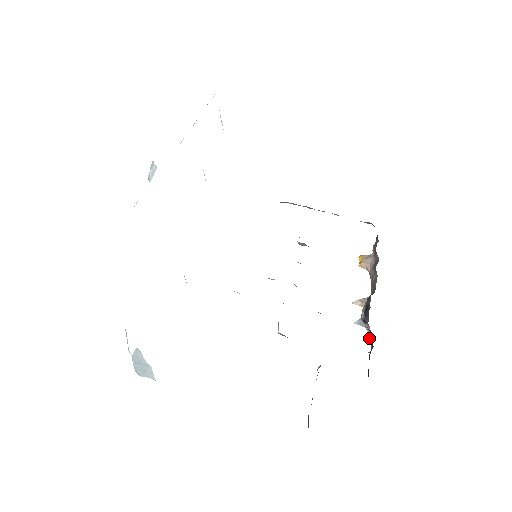
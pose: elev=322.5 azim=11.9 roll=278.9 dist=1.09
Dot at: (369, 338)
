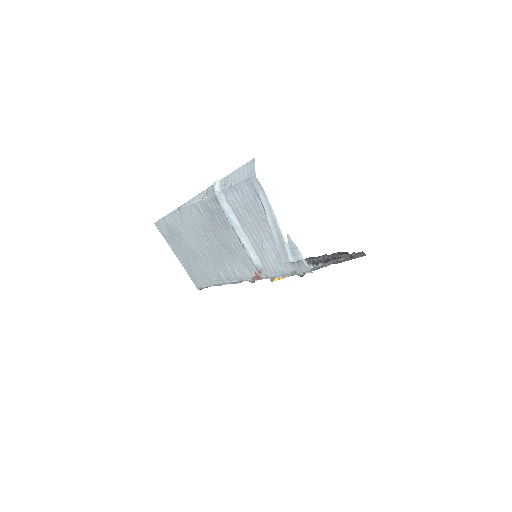
Dot at: occluded
